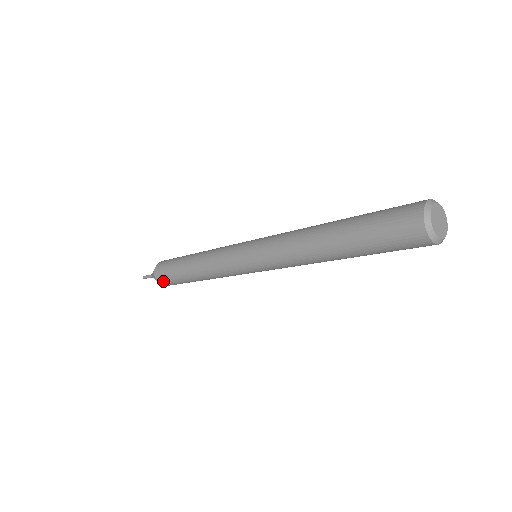
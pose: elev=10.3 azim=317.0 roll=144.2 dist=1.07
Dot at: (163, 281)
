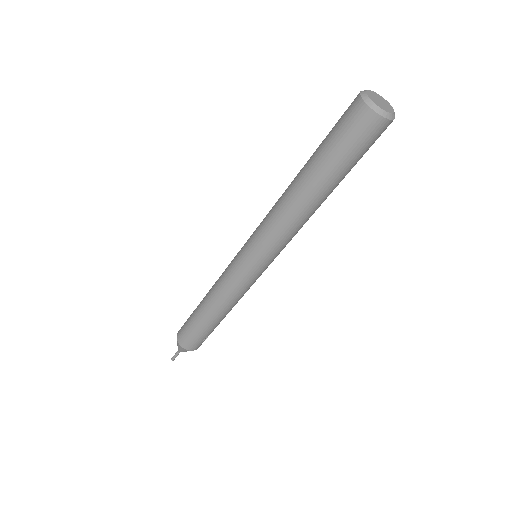
Dot at: (187, 342)
